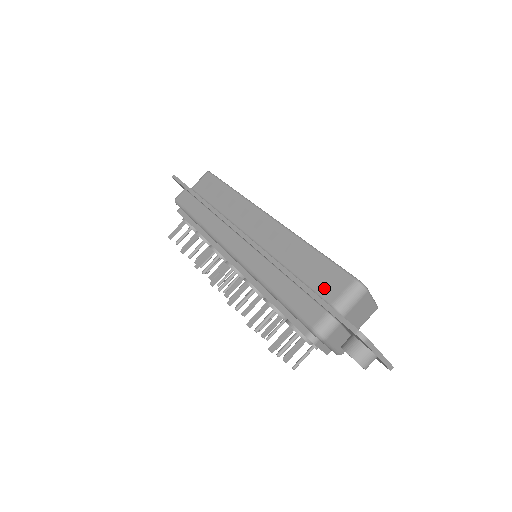
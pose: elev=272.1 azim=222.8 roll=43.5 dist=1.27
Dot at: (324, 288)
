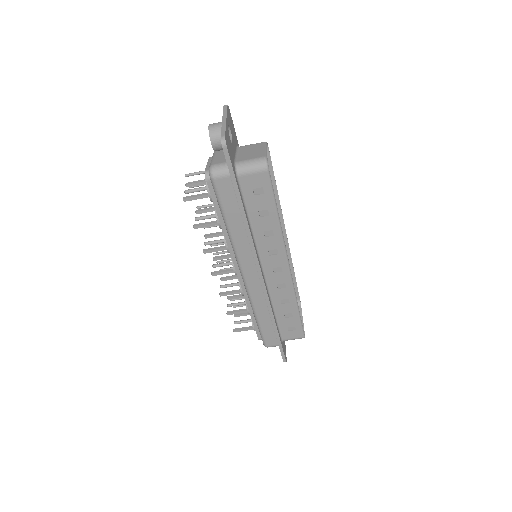
Dot at: (286, 332)
